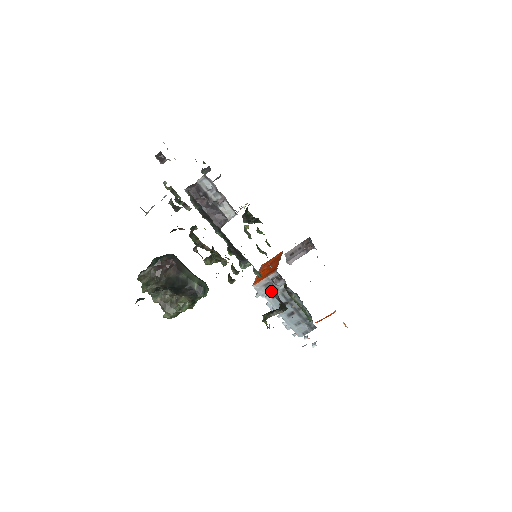
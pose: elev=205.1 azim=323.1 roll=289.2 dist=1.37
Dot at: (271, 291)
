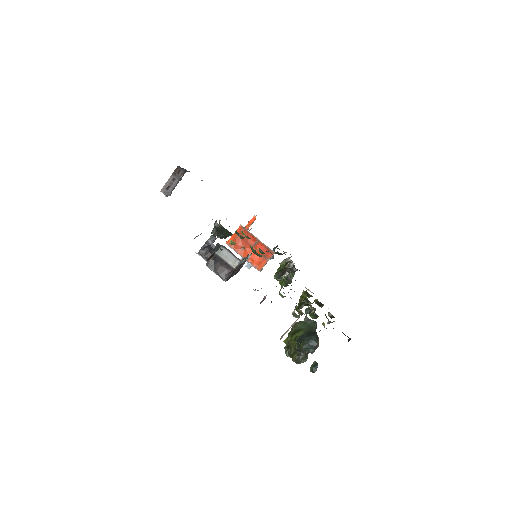
Dot at: occluded
